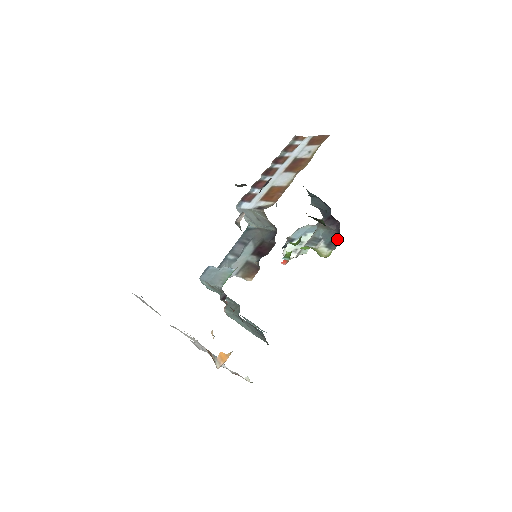
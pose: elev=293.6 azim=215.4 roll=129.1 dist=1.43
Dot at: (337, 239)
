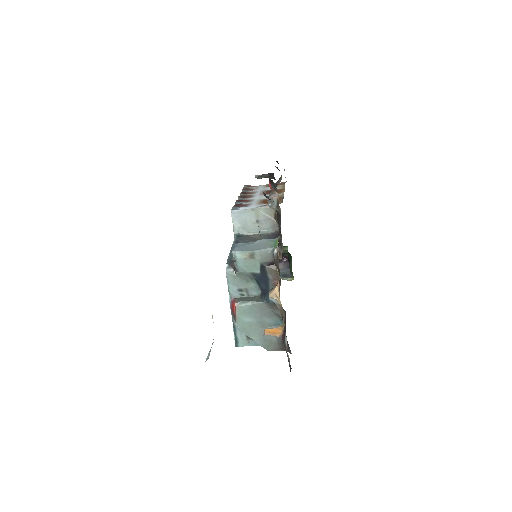
Dot at: (288, 273)
